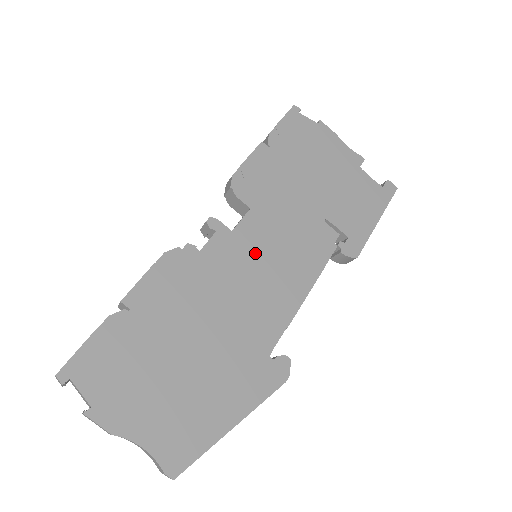
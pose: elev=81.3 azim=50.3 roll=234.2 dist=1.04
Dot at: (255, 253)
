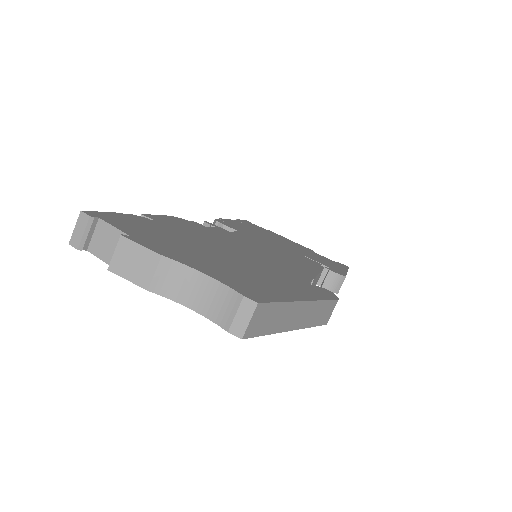
Dot at: (256, 245)
